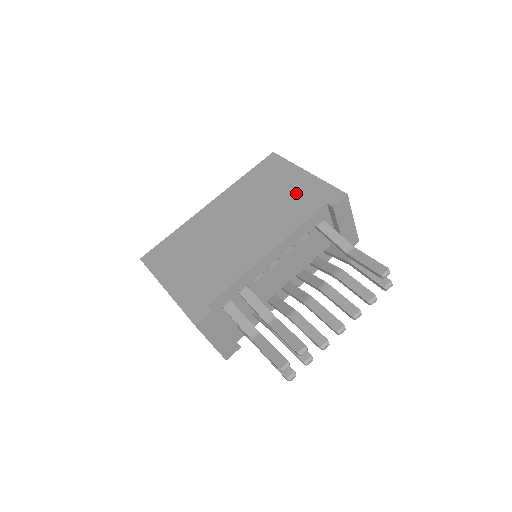
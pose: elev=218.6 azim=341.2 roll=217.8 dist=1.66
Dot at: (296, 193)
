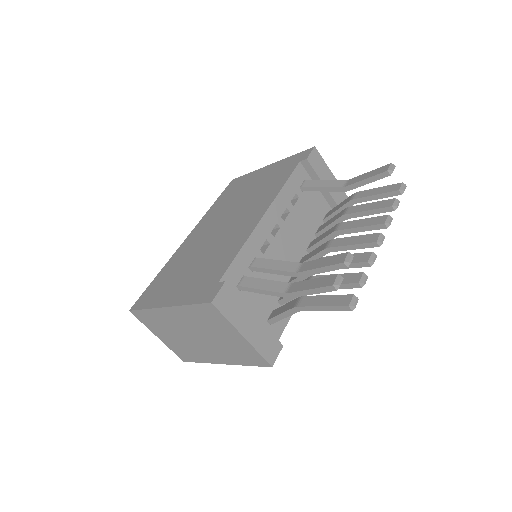
Dot at: (267, 177)
